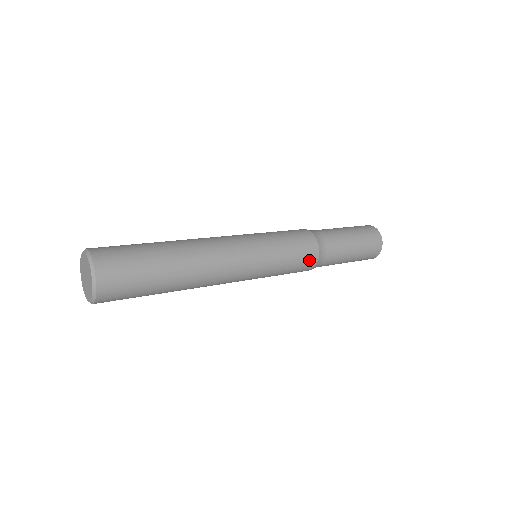
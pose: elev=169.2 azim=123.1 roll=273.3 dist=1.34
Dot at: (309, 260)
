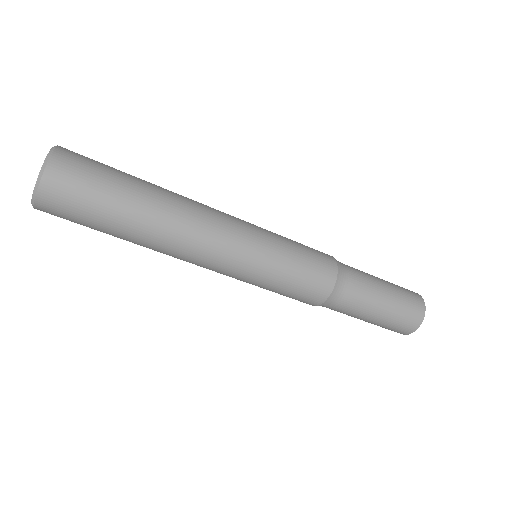
Dot at: (324, 271)
